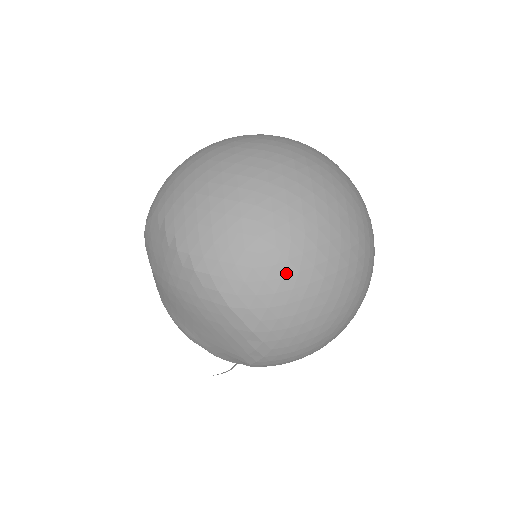
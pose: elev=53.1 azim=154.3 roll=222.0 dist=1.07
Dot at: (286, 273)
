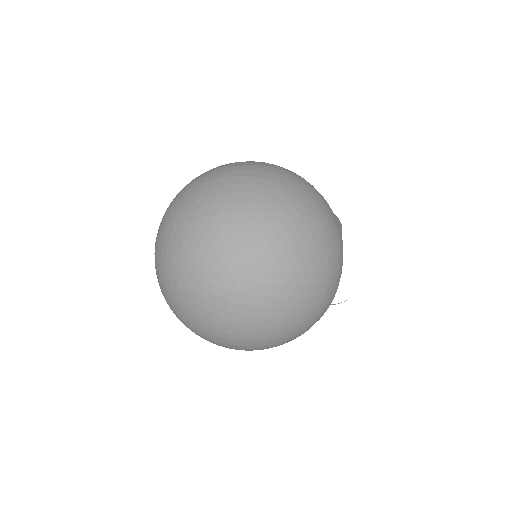
Dot at: (176, 315)
